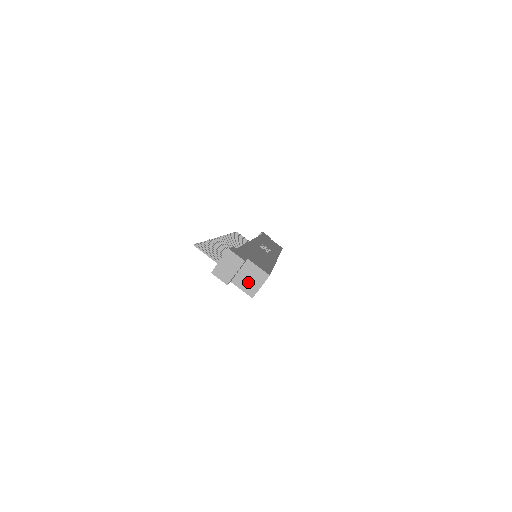
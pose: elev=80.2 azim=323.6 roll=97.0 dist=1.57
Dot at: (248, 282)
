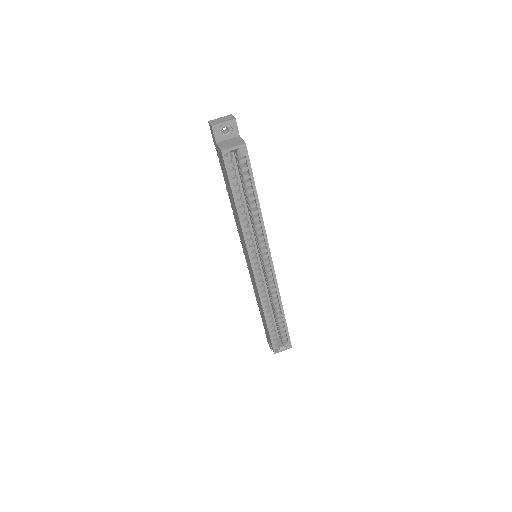
Dot at: (227, 144)
